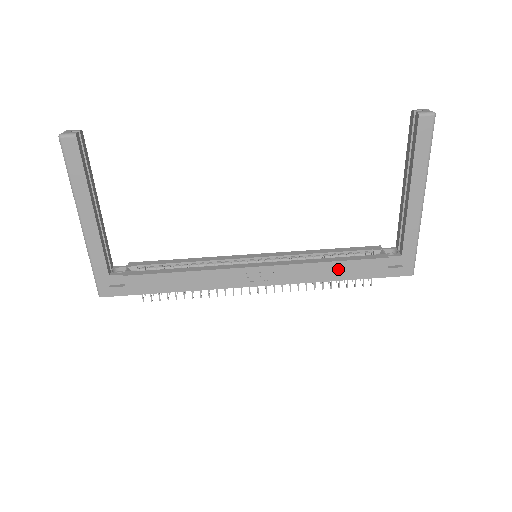
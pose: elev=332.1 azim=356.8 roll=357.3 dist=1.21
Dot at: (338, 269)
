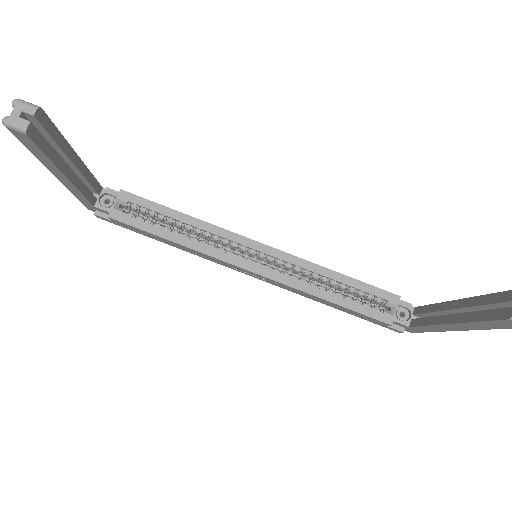
Dot at: (335, 305)
